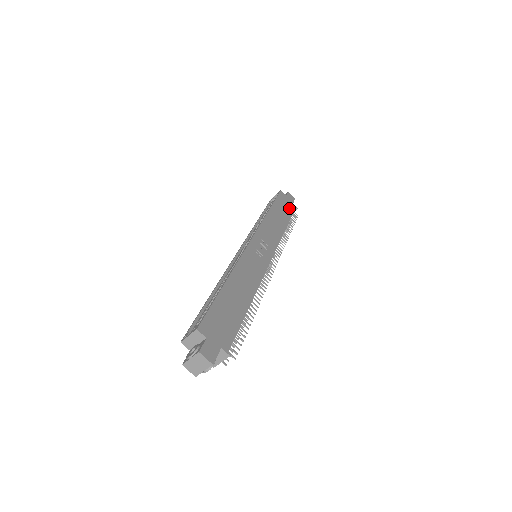
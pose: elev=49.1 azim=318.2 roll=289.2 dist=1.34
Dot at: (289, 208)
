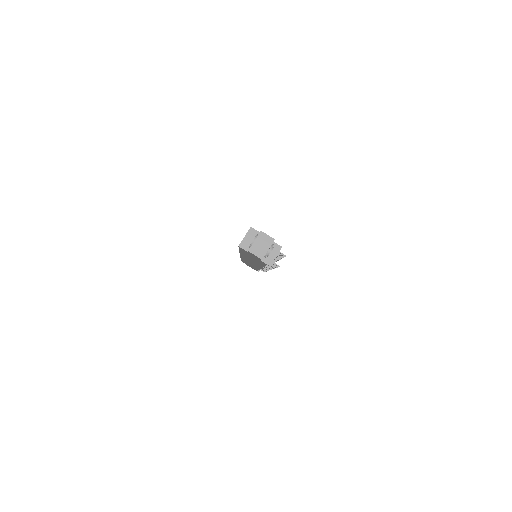
Dot at: occluded
